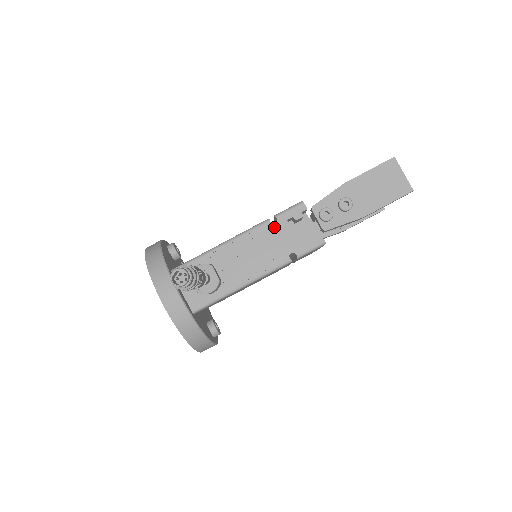
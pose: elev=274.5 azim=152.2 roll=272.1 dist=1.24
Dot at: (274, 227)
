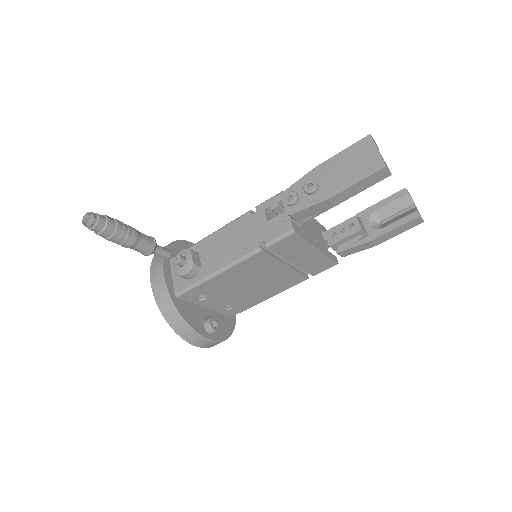
Dot at: (252, 217)
